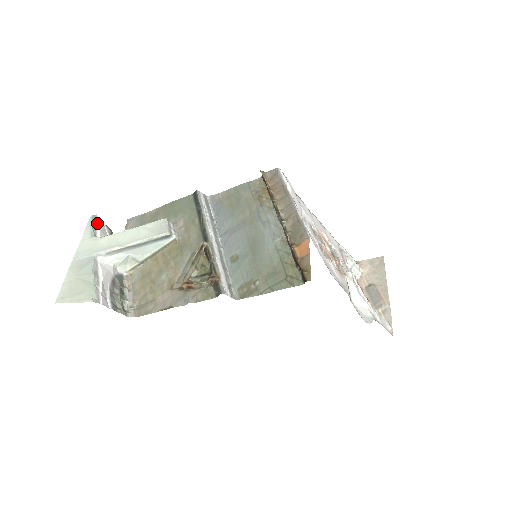
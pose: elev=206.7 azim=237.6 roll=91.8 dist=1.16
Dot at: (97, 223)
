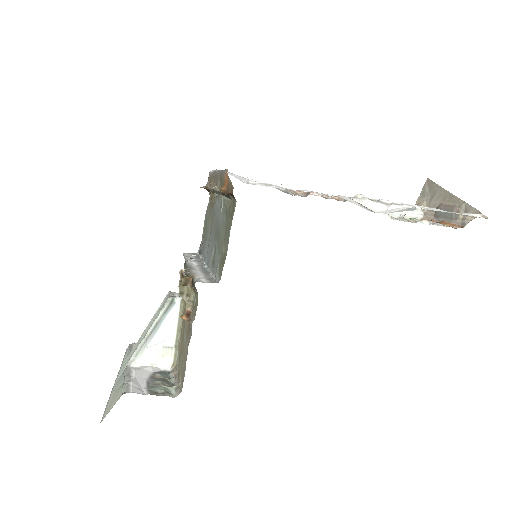
Dot at: occluded
